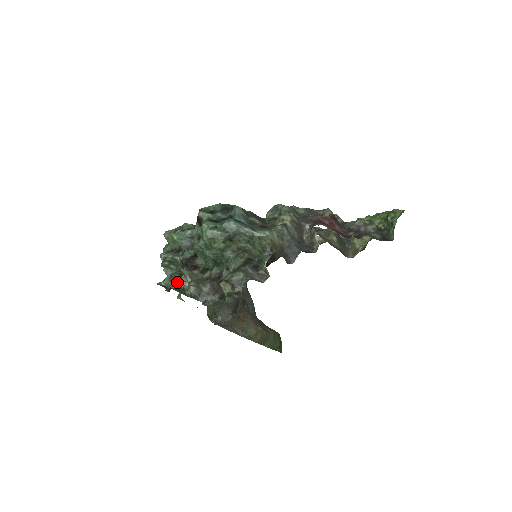
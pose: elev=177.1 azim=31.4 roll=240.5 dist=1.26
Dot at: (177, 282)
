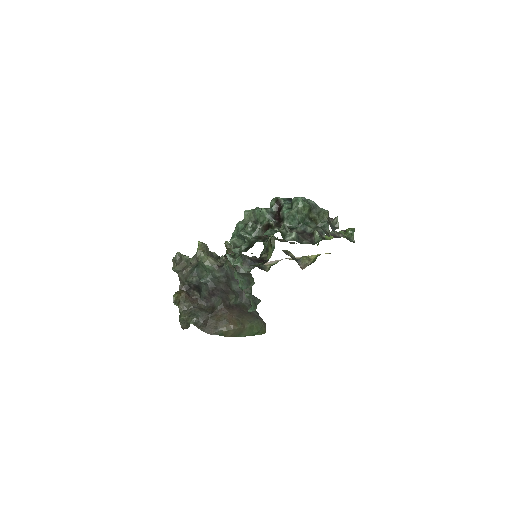
Dot at: (283, 230)
